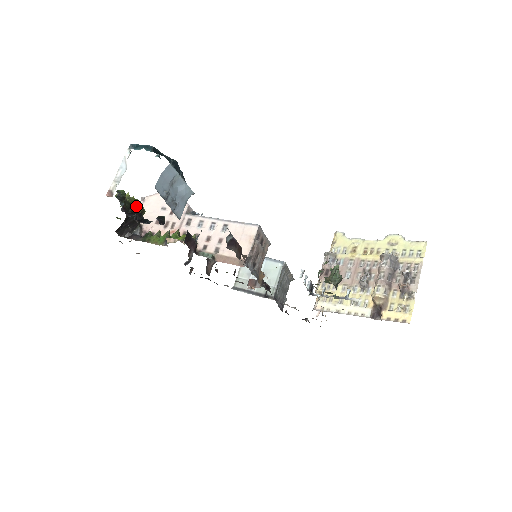
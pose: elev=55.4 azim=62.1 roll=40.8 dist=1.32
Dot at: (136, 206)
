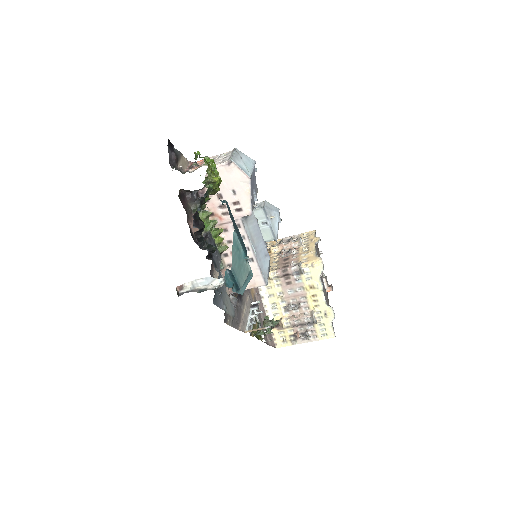
Dot at: (213, 190)
